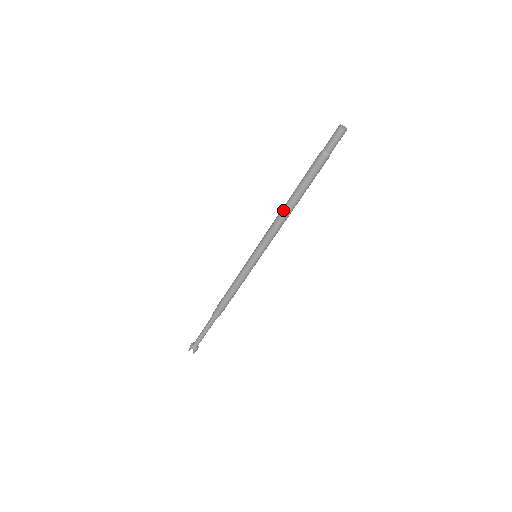
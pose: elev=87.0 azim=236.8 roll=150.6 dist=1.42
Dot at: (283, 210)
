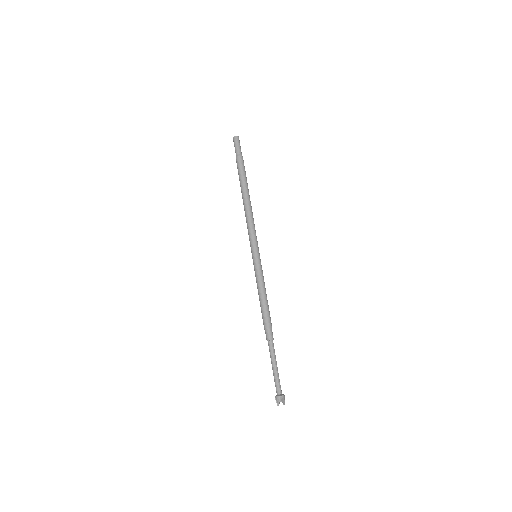
Dot at: (245, 206)
